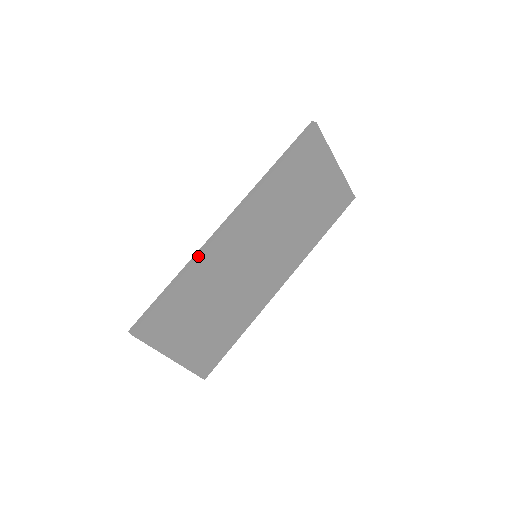
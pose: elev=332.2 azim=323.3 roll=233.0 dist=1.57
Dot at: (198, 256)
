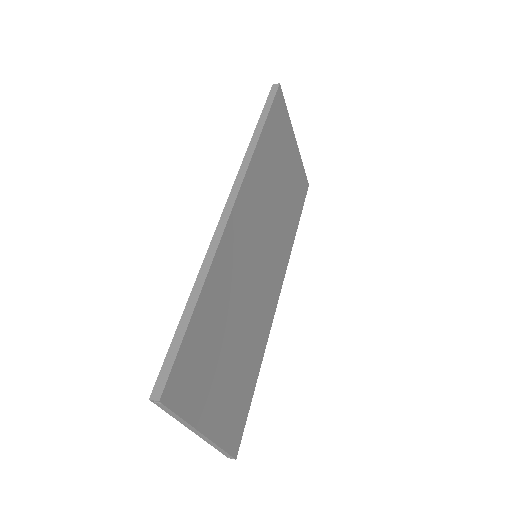
Dot at: (214, 253)
